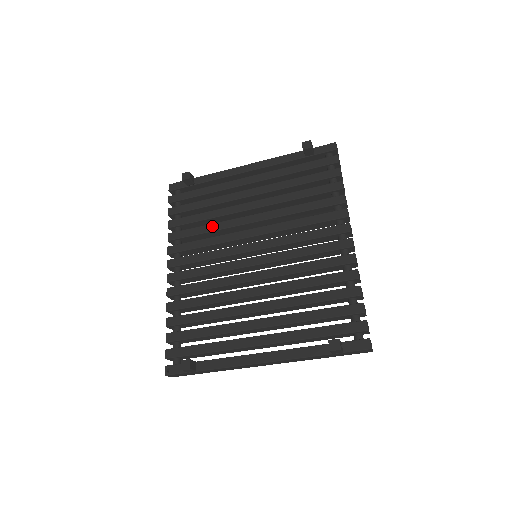
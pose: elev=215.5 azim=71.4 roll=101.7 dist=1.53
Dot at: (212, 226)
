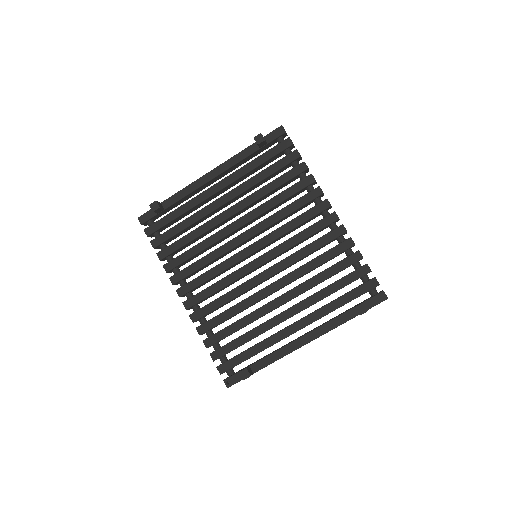
Dot at: (203, 244)
